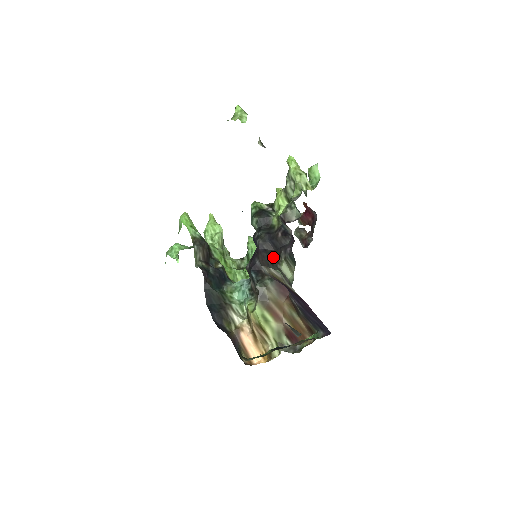
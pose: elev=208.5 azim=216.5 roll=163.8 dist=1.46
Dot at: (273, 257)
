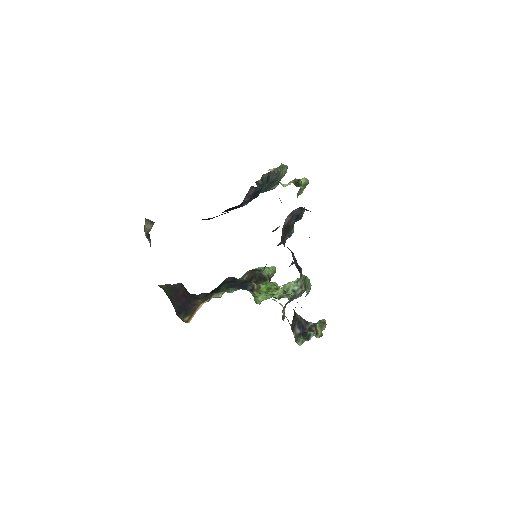
Dot at: occluded
